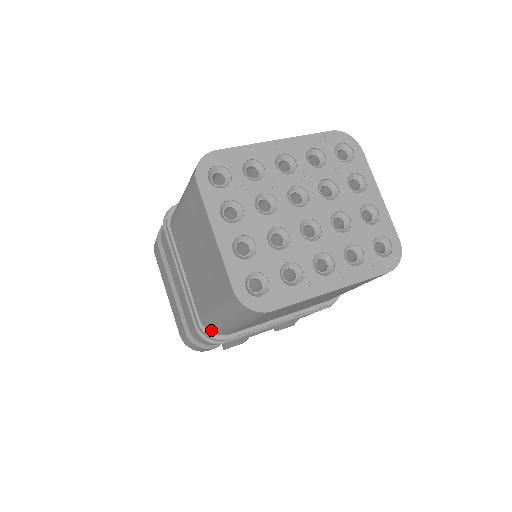
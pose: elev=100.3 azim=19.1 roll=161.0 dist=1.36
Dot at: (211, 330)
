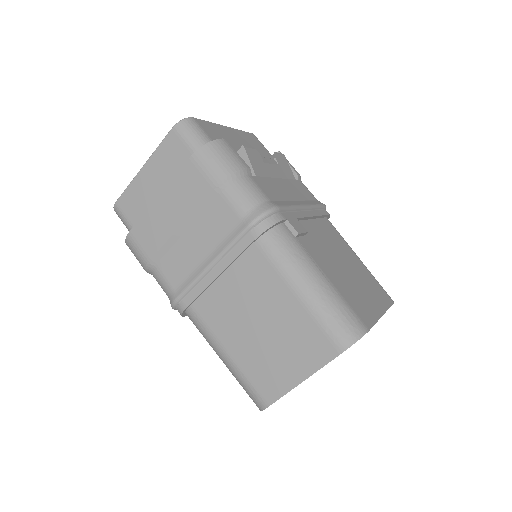
Dot at: (190, 317)
